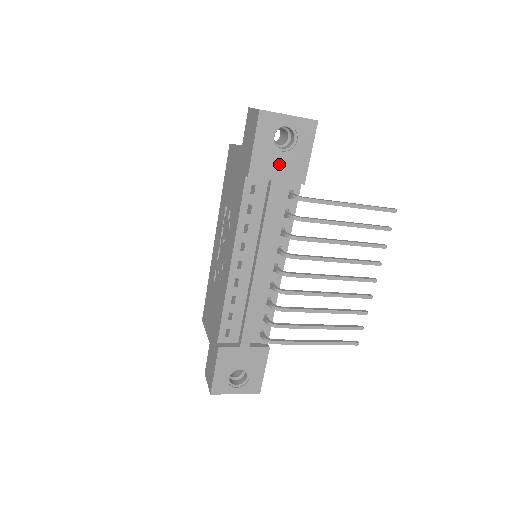
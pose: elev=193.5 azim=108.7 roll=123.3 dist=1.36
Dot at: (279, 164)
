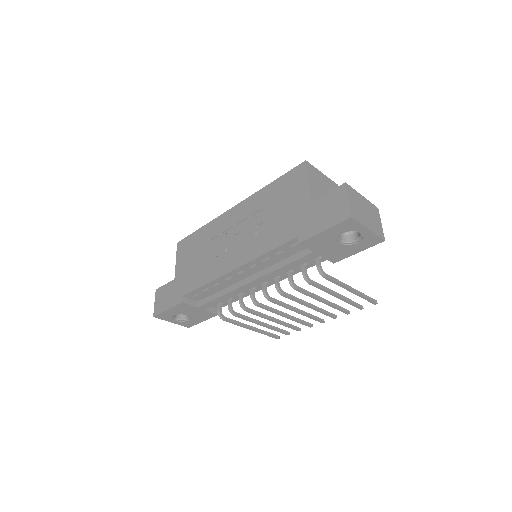
Dot at: (329, 247)
